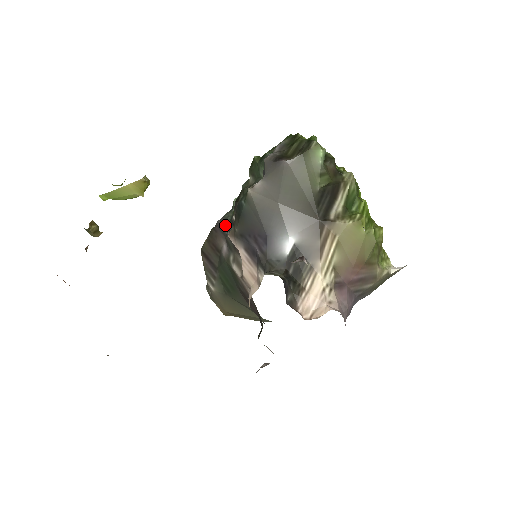
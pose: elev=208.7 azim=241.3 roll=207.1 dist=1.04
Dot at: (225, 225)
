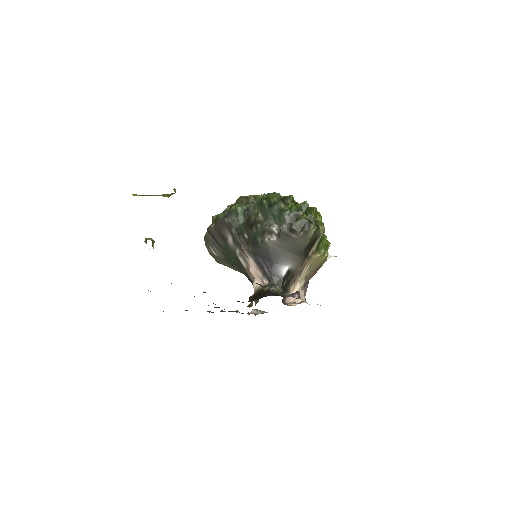
Dot at: (232, 227)
